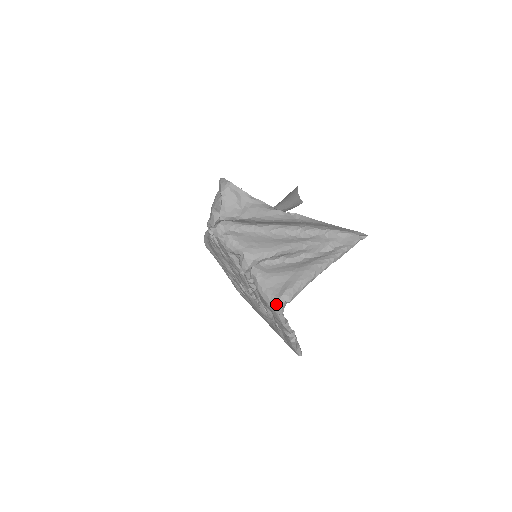
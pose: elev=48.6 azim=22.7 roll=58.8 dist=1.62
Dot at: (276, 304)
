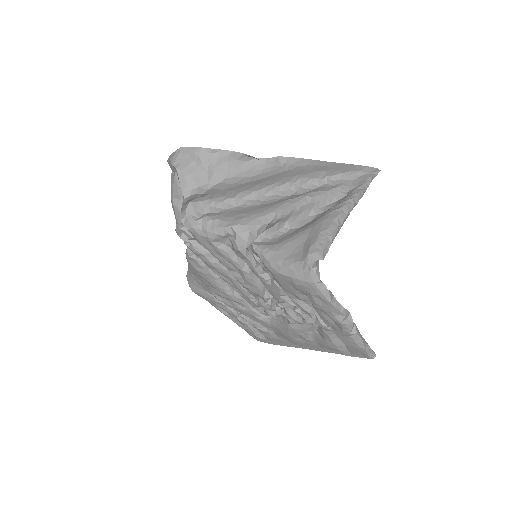
Dot at: (305, 270)
